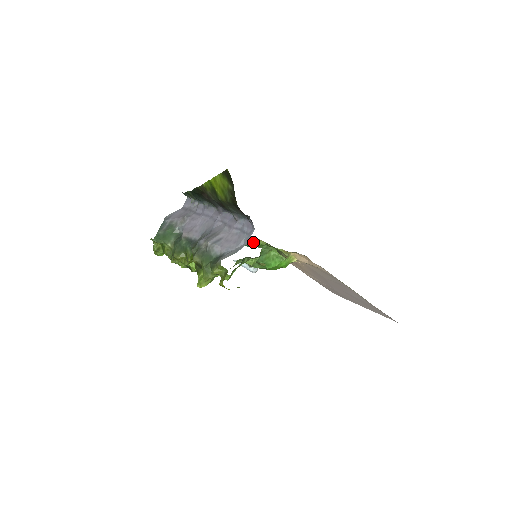
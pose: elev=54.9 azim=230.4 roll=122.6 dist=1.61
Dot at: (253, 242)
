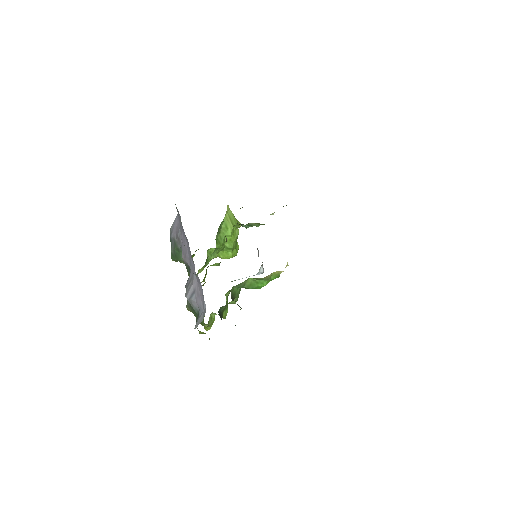
Dot at: (256, 225)
